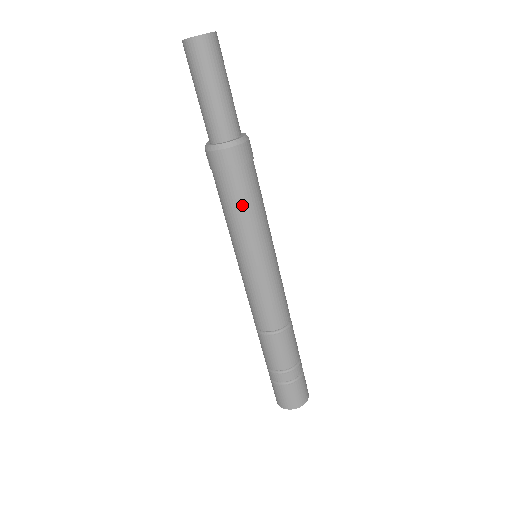
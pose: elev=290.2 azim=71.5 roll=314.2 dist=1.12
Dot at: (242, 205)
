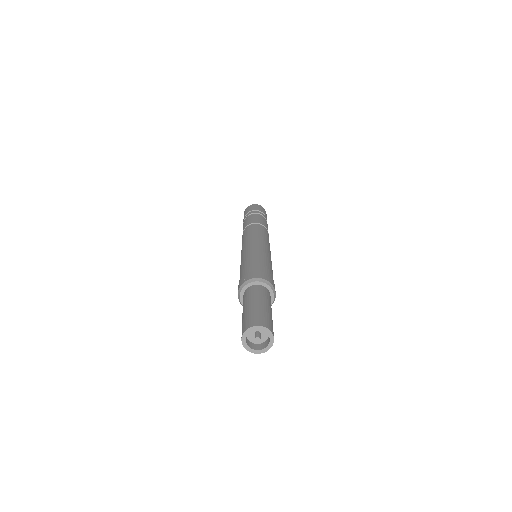
Dot at: occluded
